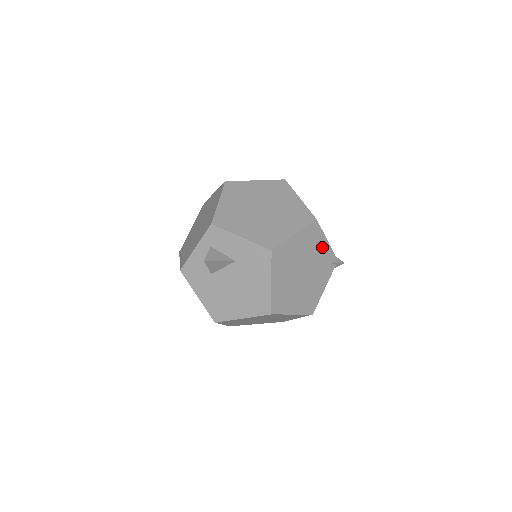
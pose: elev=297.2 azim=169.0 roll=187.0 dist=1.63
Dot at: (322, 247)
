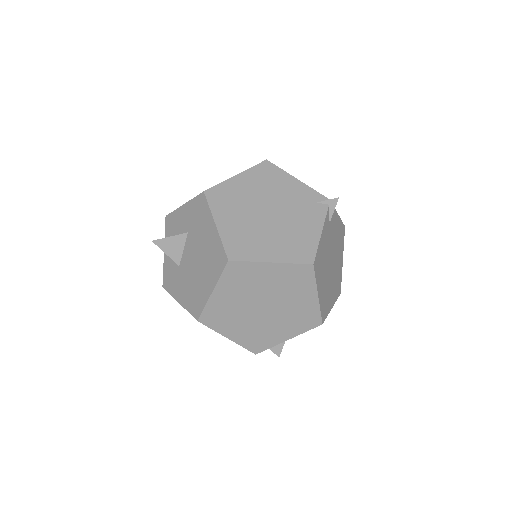
Dot at: (291, 186)
